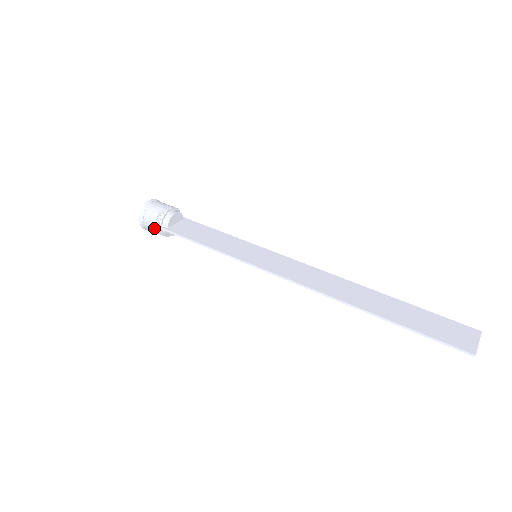
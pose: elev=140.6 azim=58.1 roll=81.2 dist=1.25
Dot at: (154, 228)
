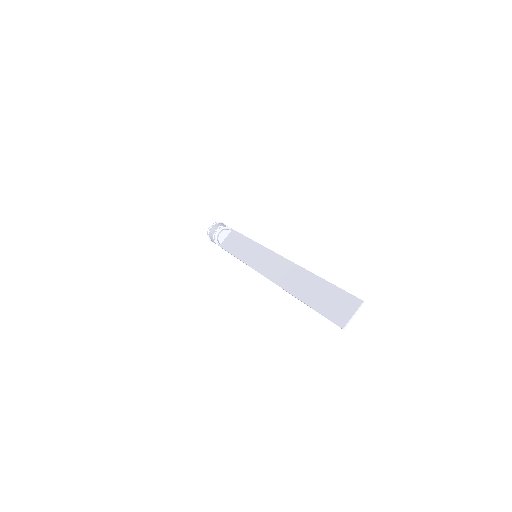
Dot at: occluded
